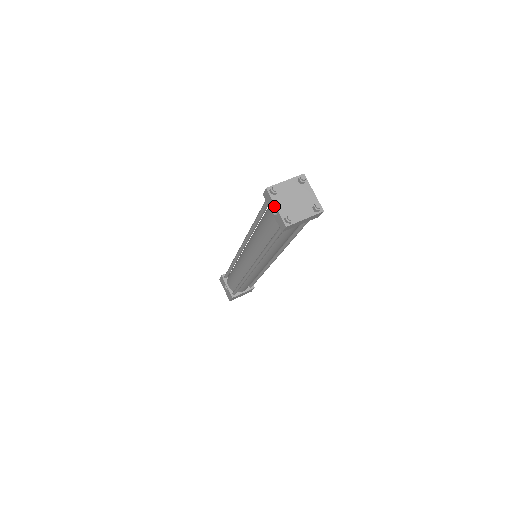
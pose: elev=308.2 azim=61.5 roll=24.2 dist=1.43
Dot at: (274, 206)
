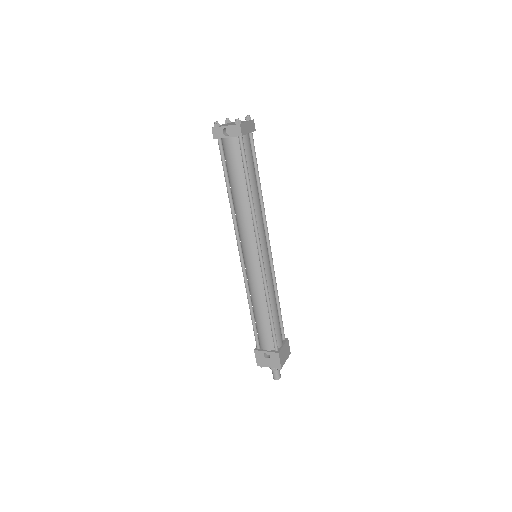
Dot at: (224, 128)
